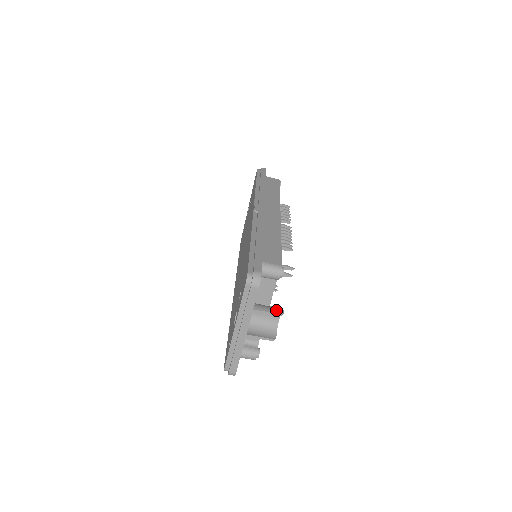
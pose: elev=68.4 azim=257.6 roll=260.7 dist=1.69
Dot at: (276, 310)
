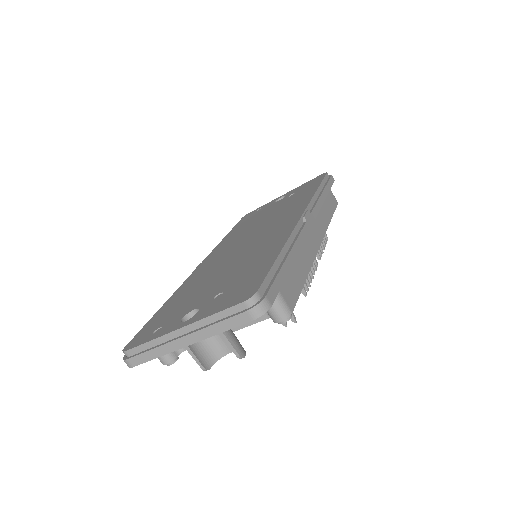
Dot at: (239, 347)
